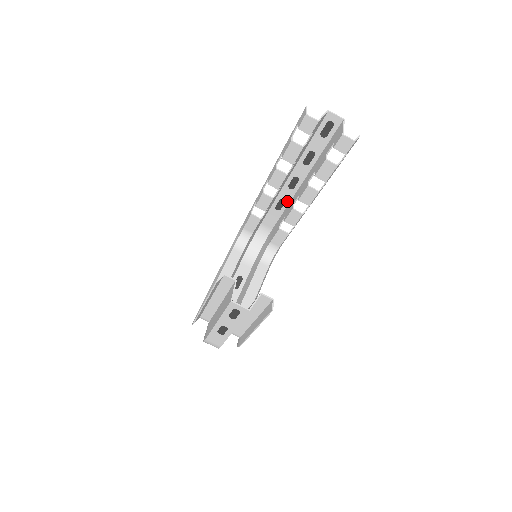
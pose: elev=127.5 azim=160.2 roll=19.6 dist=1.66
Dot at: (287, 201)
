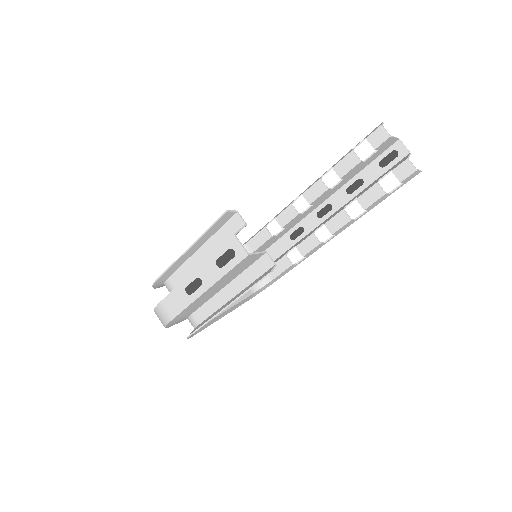
Dot at: (306, 231)
